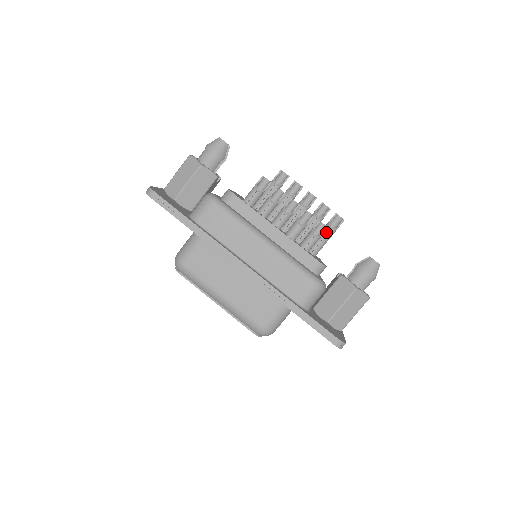
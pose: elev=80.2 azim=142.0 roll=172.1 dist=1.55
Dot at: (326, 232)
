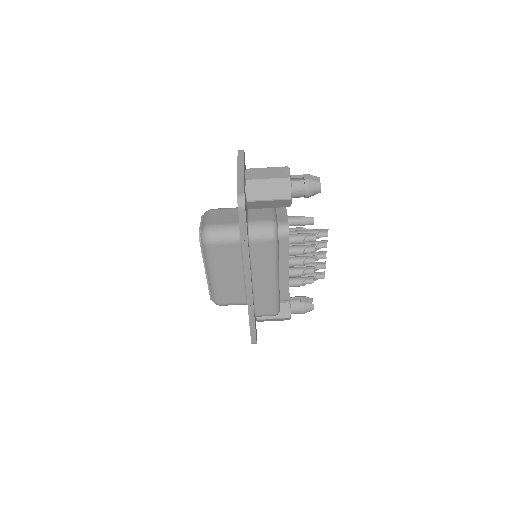
Dot at: occluded
